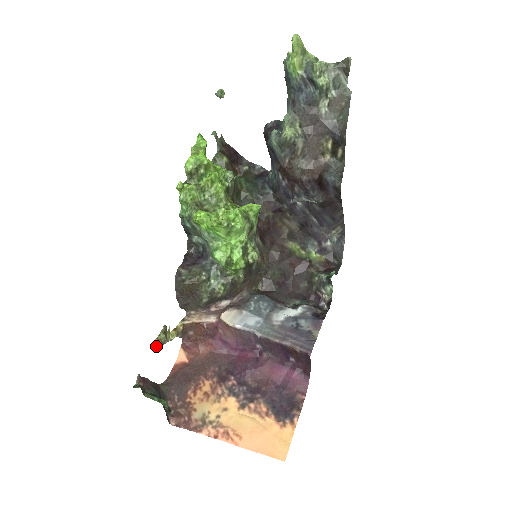
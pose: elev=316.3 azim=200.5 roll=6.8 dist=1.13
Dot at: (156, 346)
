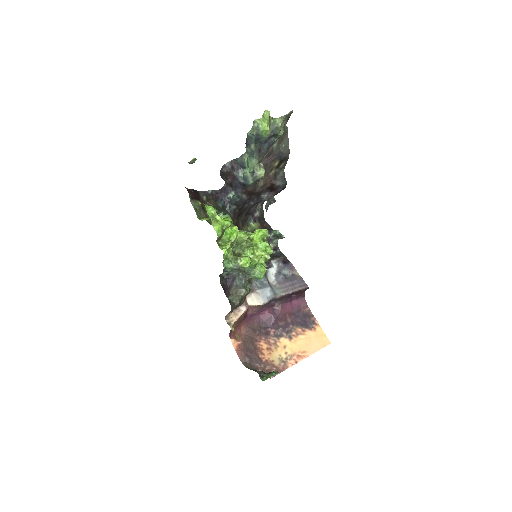
Dot at: occluded
